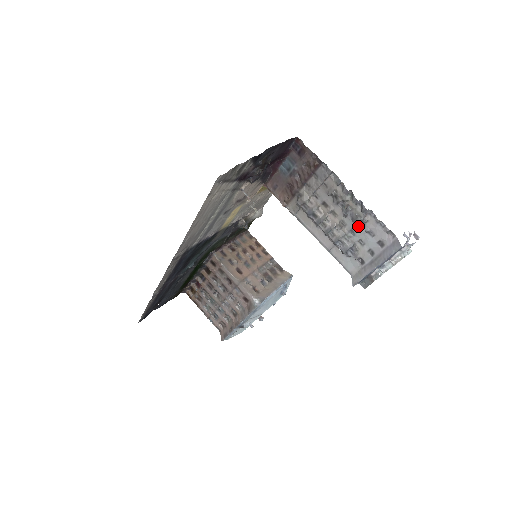
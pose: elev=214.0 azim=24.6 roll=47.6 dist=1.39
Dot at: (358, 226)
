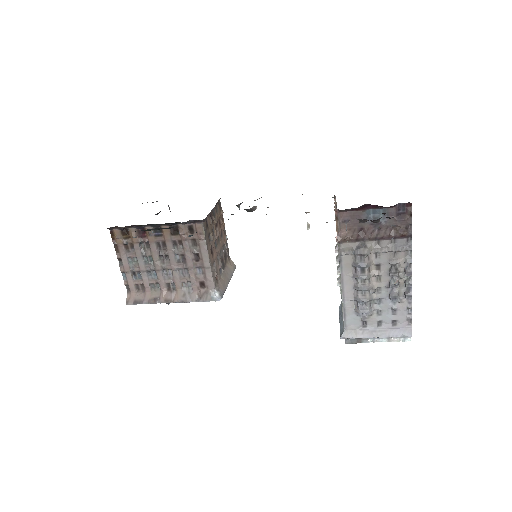
Dot at: (390, 300)
